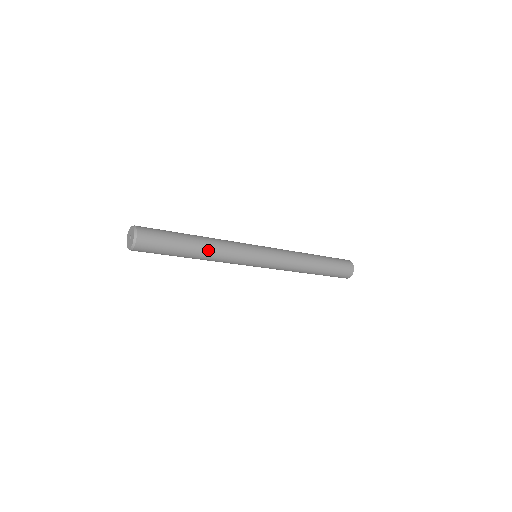
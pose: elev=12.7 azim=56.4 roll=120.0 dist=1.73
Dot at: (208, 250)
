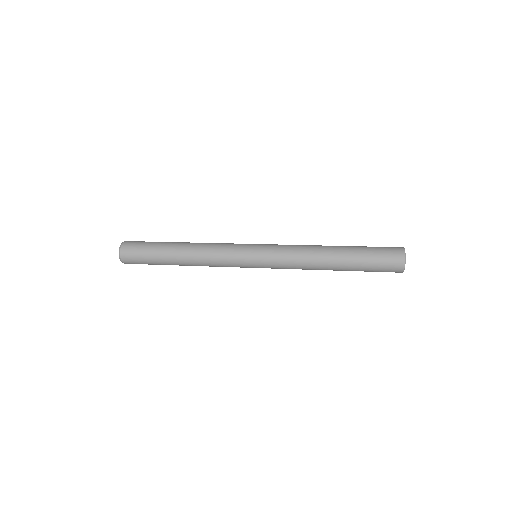
Dot at: (191, 264)
